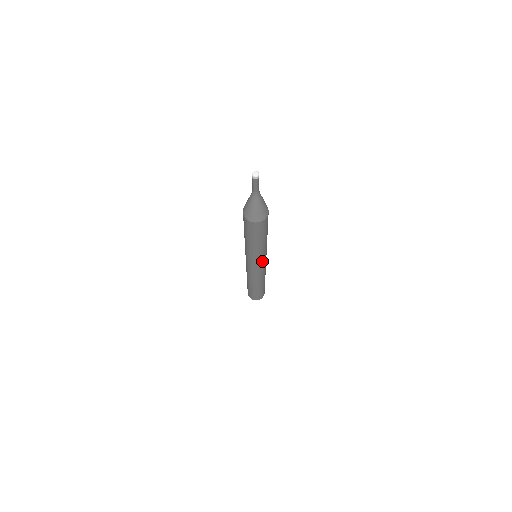
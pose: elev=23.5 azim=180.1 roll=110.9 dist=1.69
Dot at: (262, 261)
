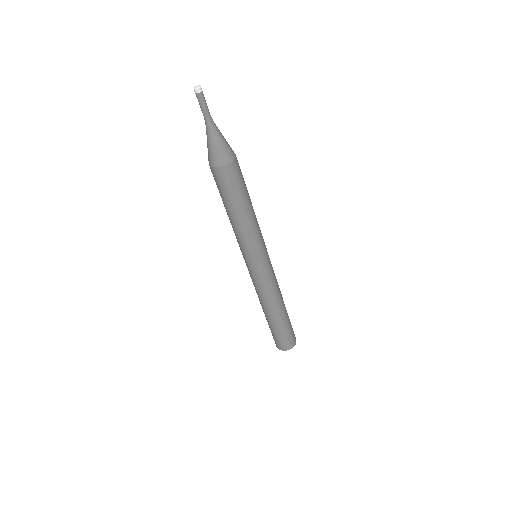
Dot at: (250, 258)
